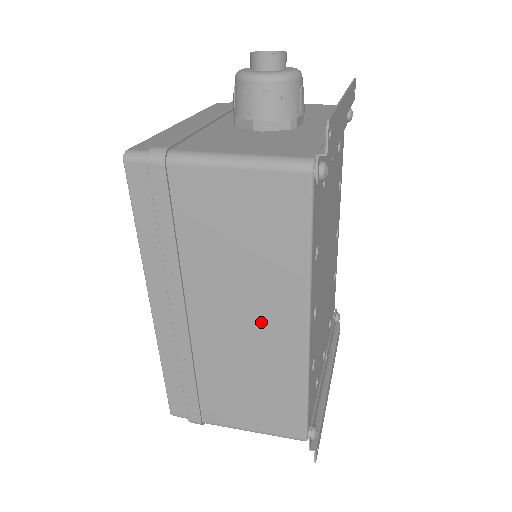
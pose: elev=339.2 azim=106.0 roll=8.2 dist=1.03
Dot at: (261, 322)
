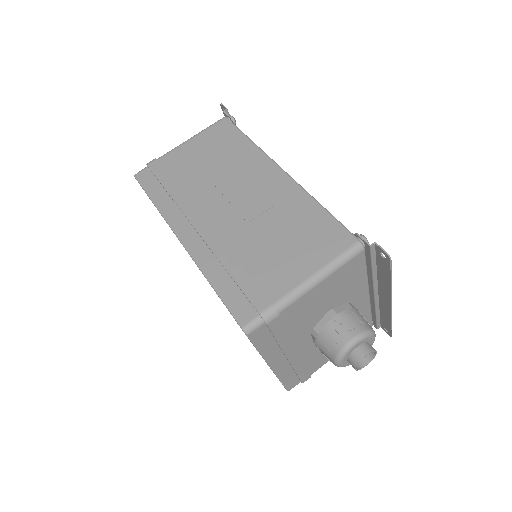
Dot at: occluded
